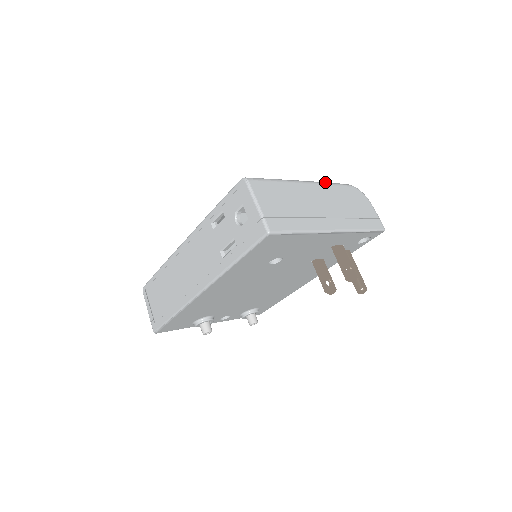
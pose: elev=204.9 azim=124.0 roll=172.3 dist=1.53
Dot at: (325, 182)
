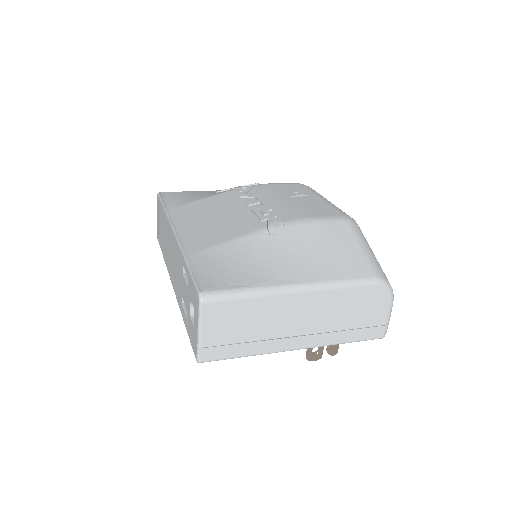
Dot at: (334, 283)
